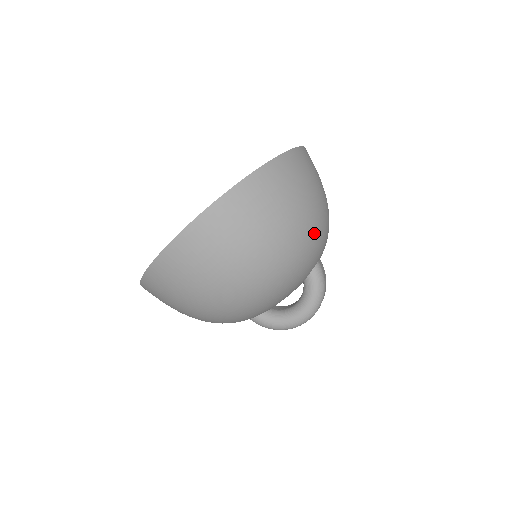
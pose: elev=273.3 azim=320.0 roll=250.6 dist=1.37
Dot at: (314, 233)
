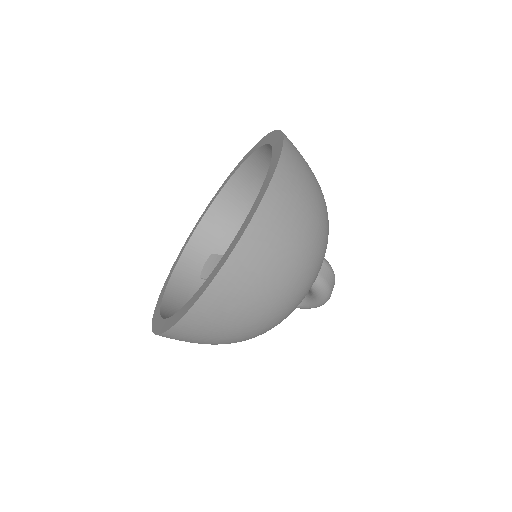
Dot at: (298, 289)
